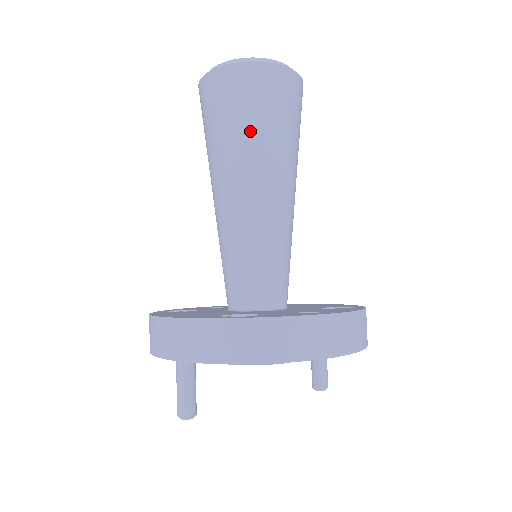
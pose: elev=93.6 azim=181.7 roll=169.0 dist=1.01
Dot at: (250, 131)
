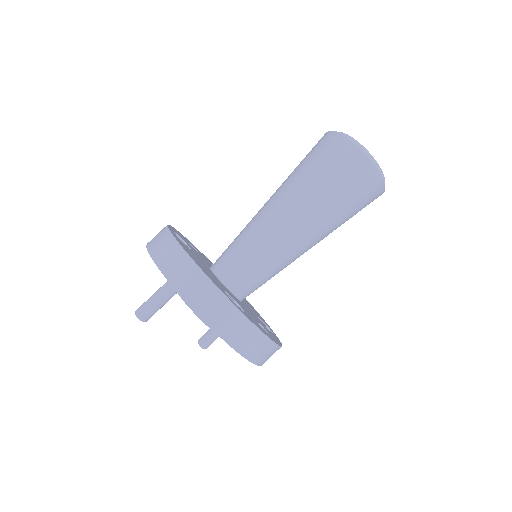
Dot at: (336, 203)
